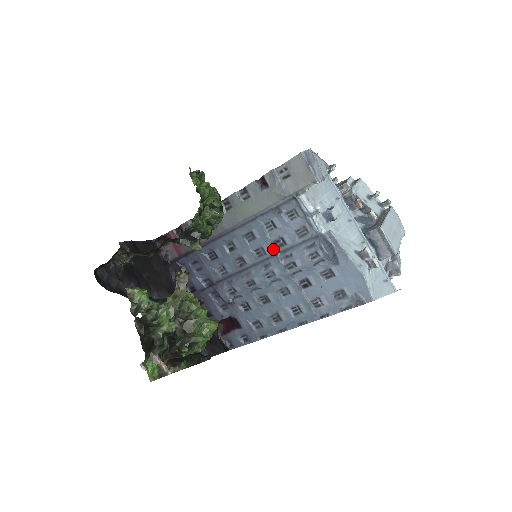
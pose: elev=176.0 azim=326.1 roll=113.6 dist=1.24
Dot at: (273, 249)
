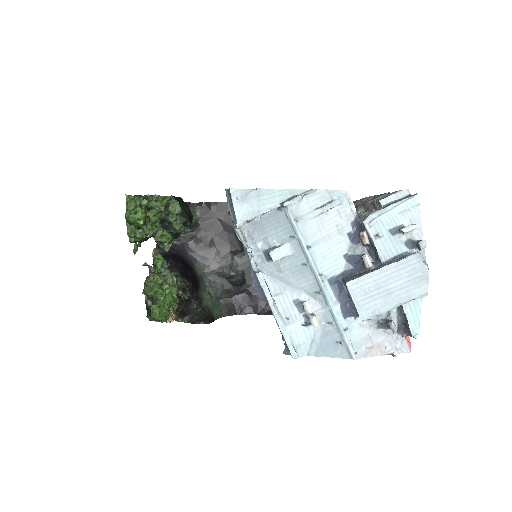
Dot at: occluded
